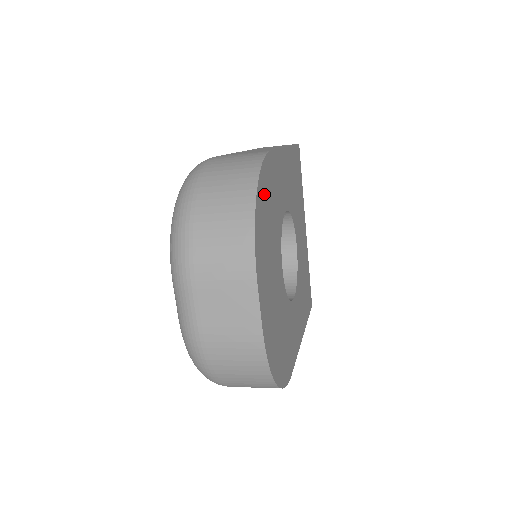
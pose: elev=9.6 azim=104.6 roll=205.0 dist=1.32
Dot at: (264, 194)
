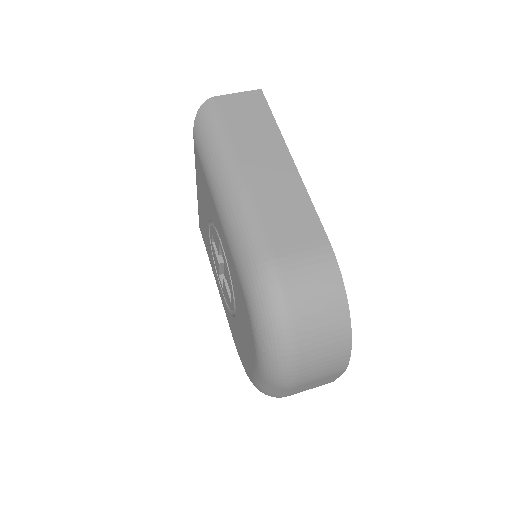
Dot at: occluded
